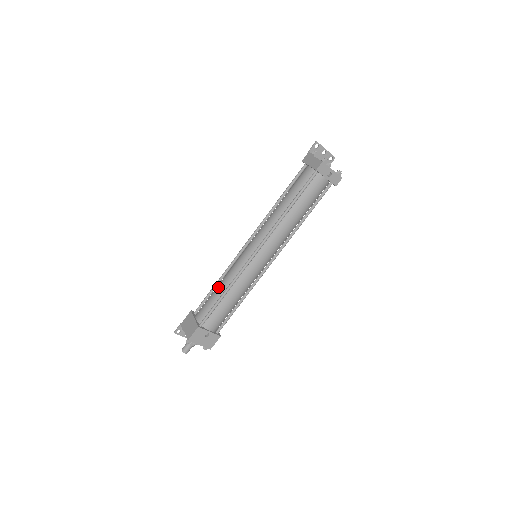
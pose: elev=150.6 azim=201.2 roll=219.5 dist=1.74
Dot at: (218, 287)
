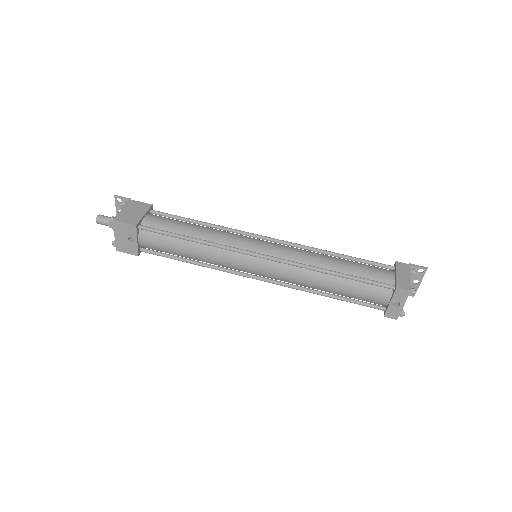
Dot at: (197, 227)
